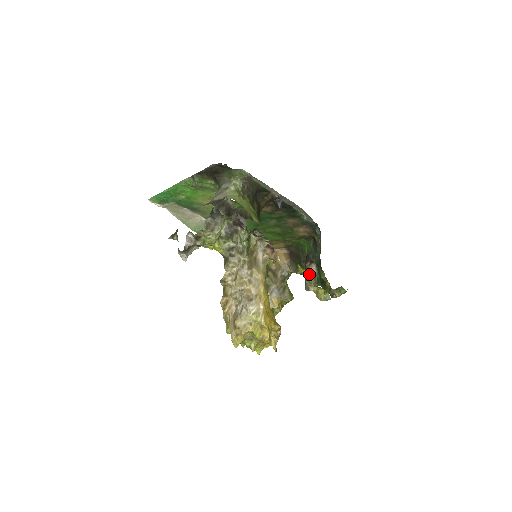
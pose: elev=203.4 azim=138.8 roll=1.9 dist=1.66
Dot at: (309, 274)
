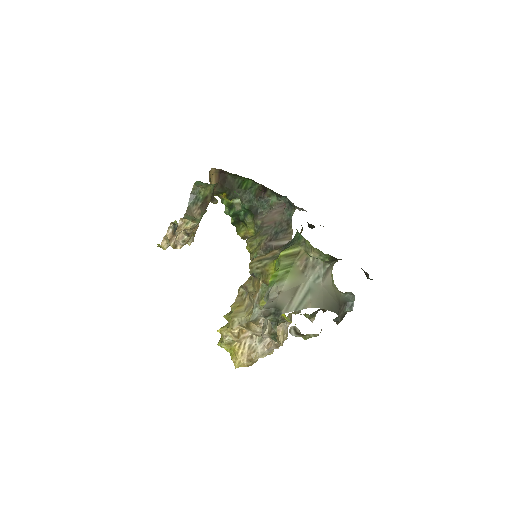
Dot at: occluded
